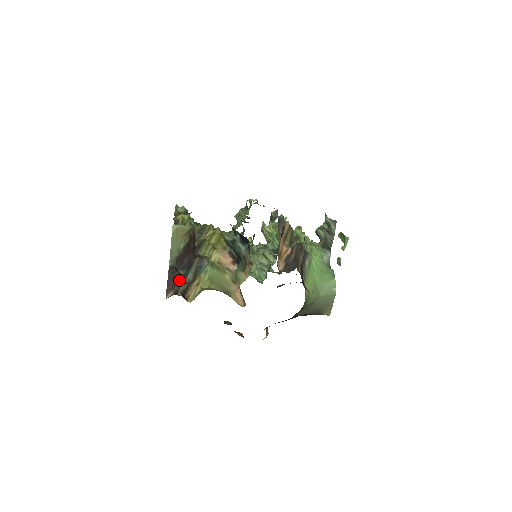
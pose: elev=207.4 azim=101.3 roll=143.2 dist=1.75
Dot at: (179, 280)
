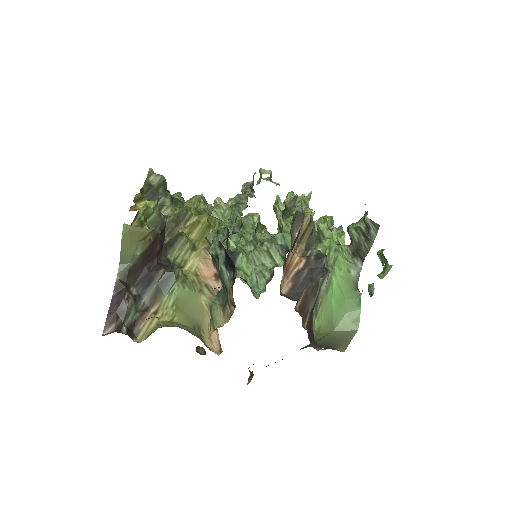
Dot at: (127, 306)
